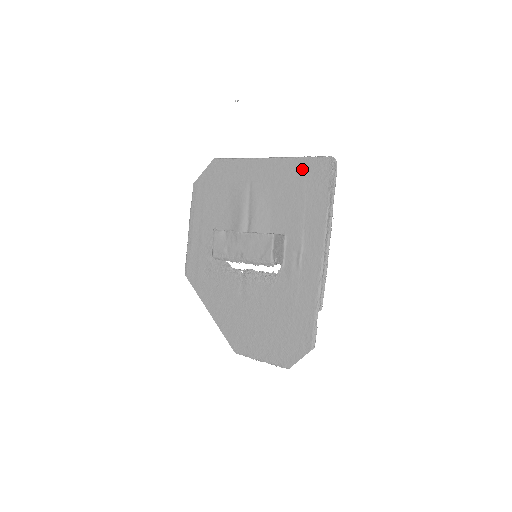
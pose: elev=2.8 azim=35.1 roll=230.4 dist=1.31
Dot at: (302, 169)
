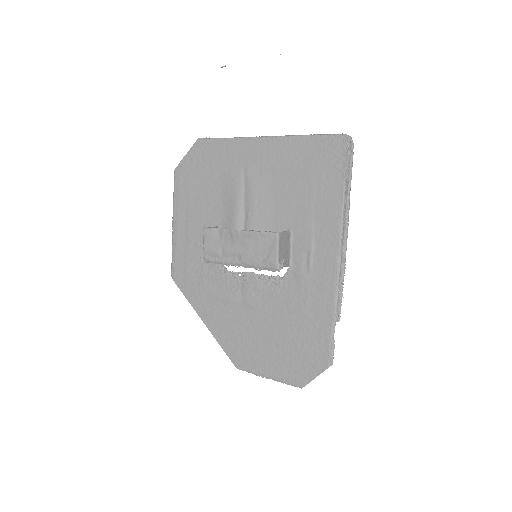
Dot at: (309, 150)
